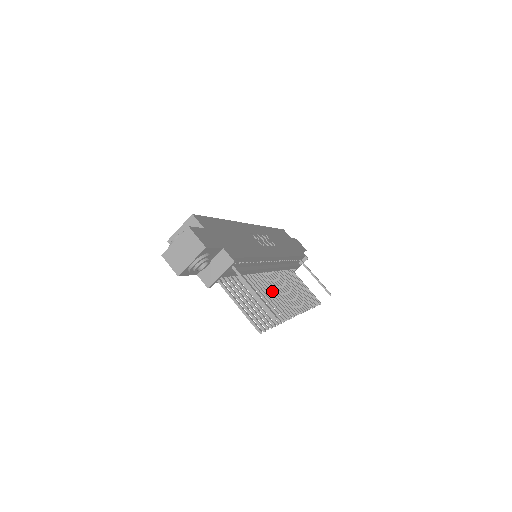
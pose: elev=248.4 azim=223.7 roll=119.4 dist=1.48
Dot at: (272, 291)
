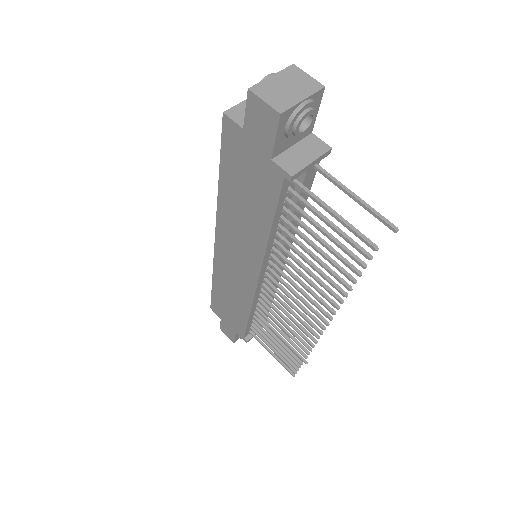
Dot at: (293, 290)
